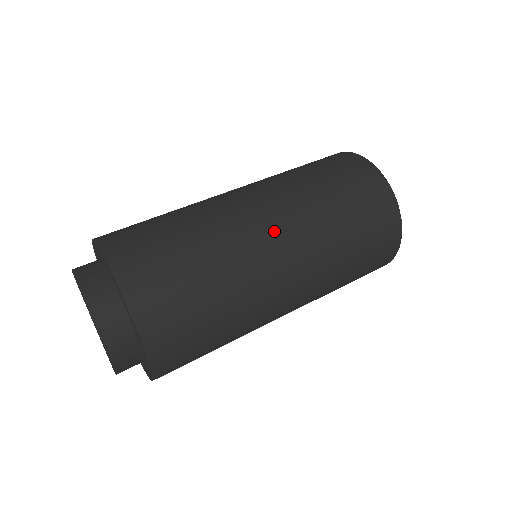
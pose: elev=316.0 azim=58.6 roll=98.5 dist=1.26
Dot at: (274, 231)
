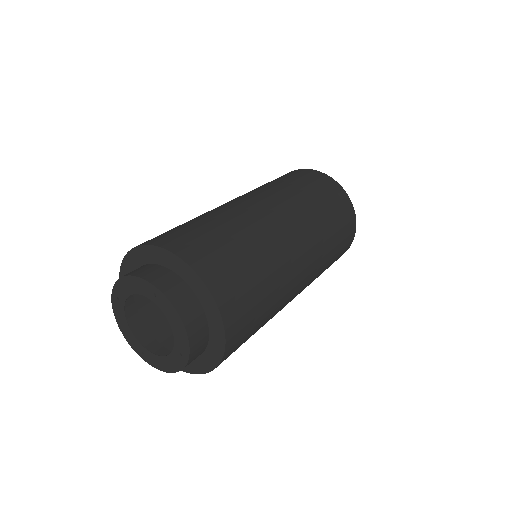
Dot at: (290, 226)
